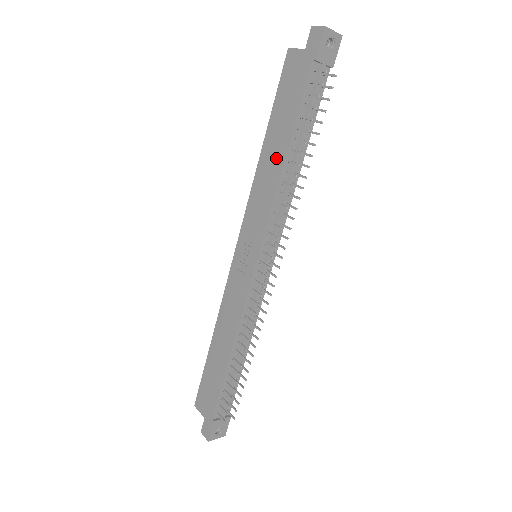
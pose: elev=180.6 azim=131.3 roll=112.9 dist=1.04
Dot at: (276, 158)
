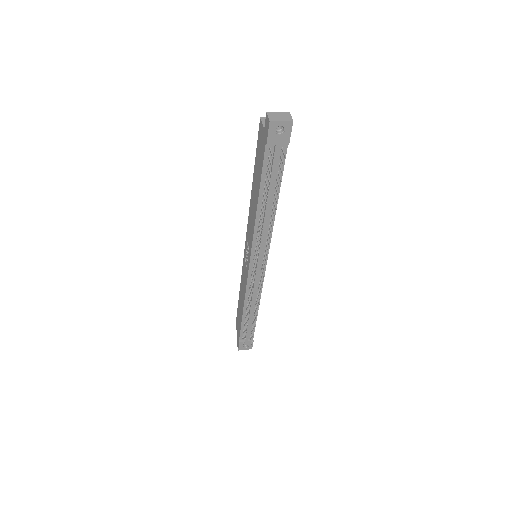
Dot at: (255, 202)
